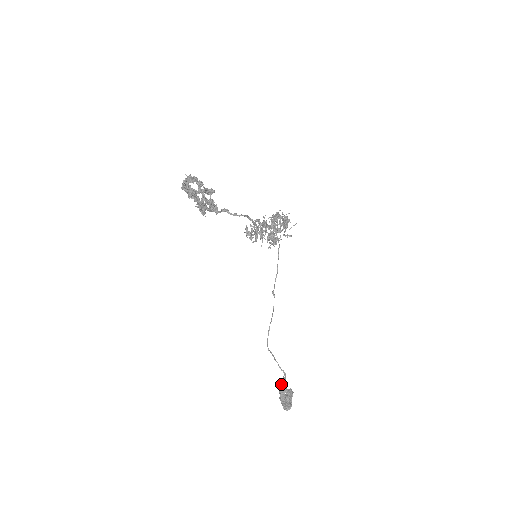
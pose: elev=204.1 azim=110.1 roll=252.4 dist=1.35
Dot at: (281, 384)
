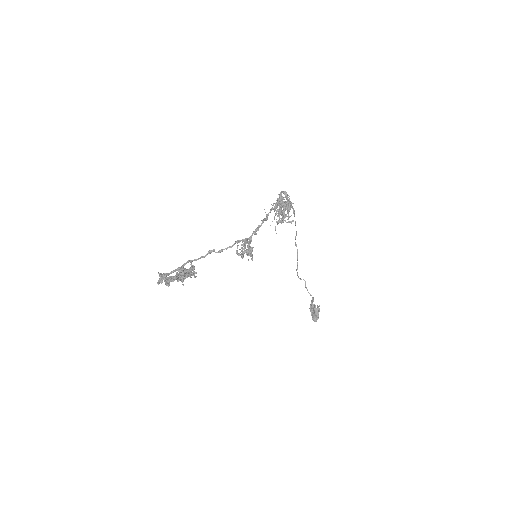
Dot at: (310, 304)
